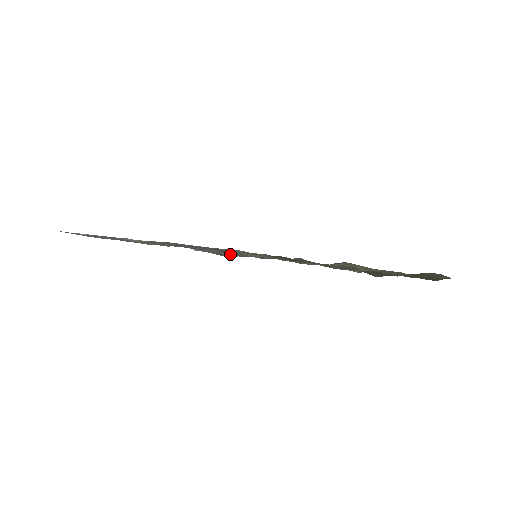
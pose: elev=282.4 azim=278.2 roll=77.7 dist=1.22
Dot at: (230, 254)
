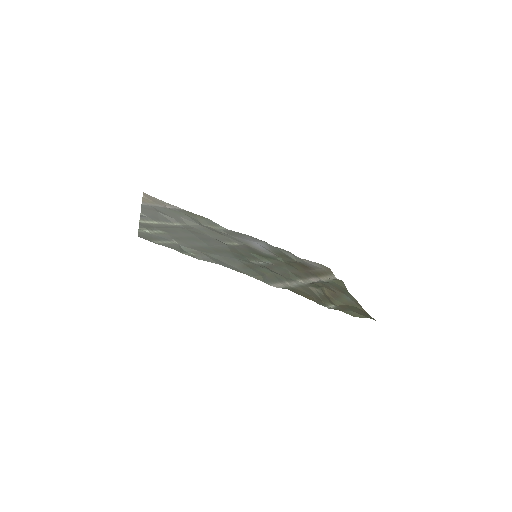
Dot at: (235, 245)
